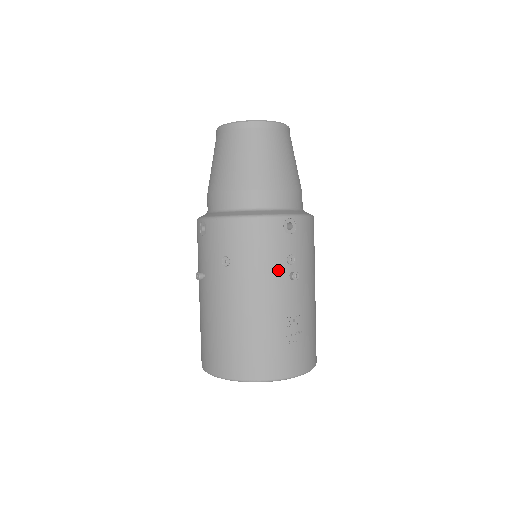
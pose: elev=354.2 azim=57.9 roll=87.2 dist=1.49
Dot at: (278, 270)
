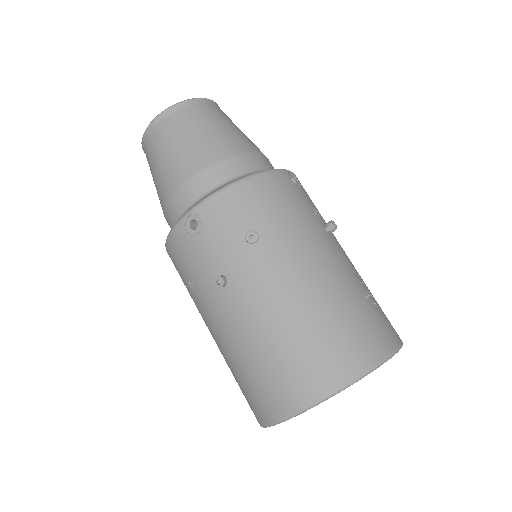
Dot at: (314, 224)
